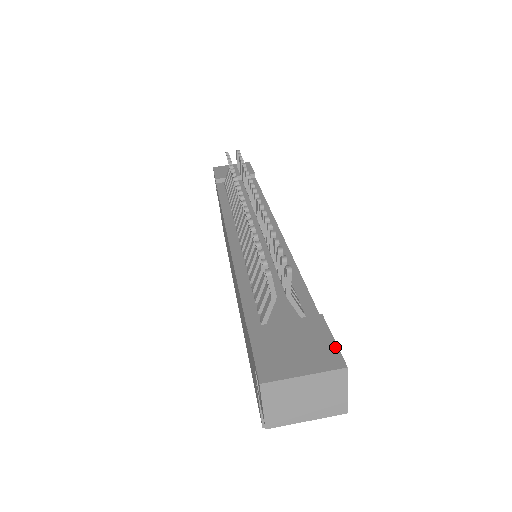
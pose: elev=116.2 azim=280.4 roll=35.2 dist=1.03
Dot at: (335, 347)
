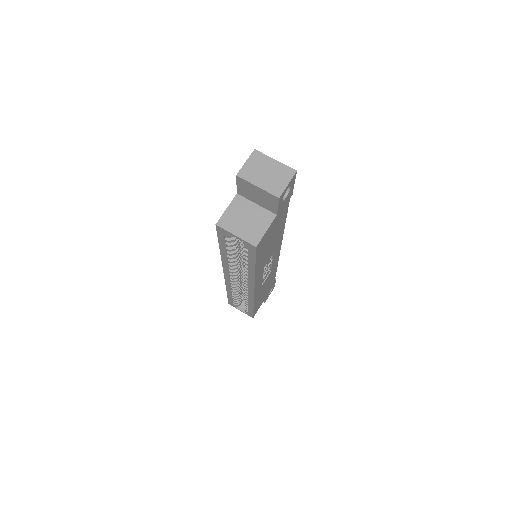
Dot at: (294, 179)
